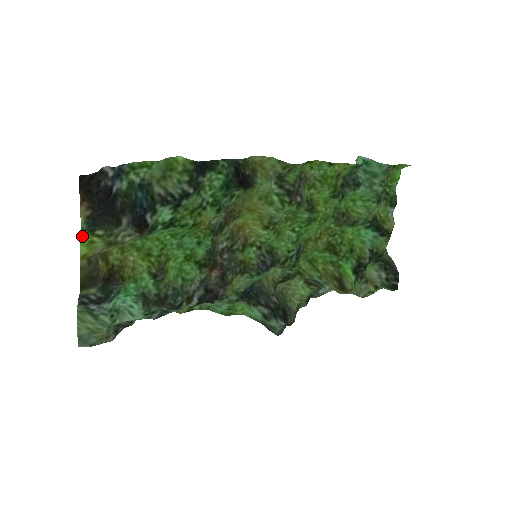
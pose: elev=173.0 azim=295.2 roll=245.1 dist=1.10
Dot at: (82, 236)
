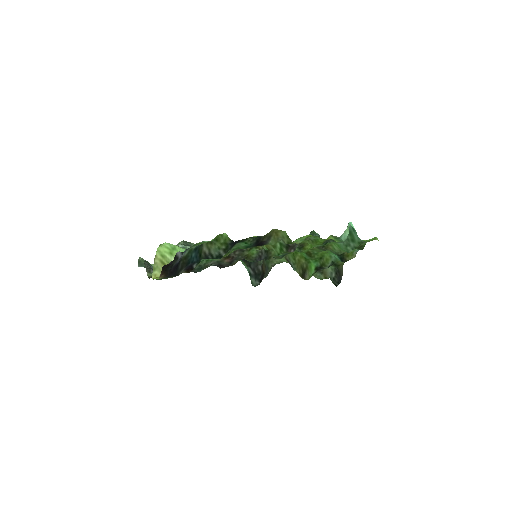
Dot at: (157, 279)
